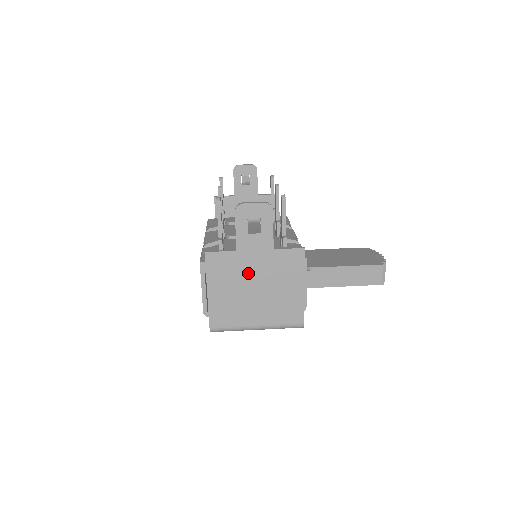
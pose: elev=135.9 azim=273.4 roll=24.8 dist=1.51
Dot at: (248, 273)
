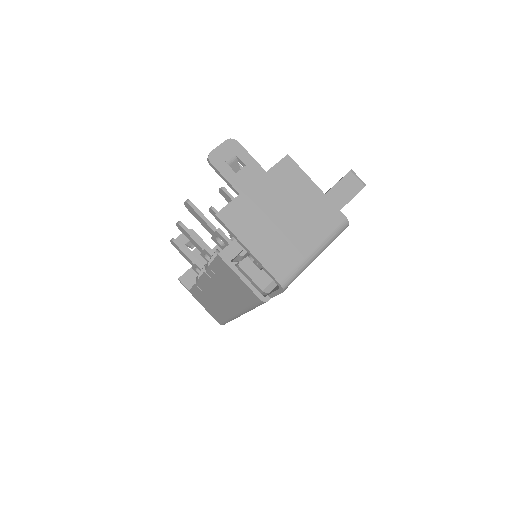
Dot at: (265, 207)
